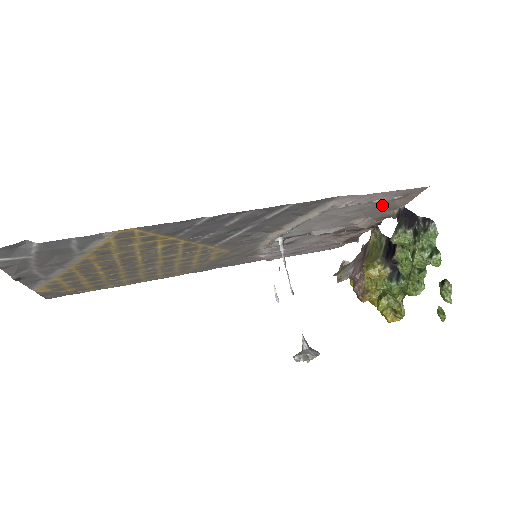
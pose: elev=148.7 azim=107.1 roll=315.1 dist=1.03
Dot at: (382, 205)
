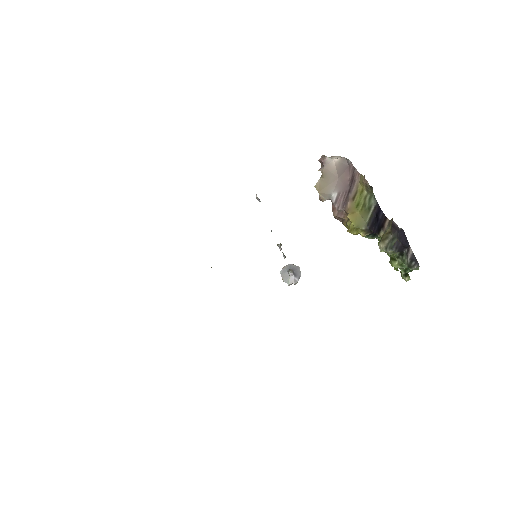
Dot at: occluded
